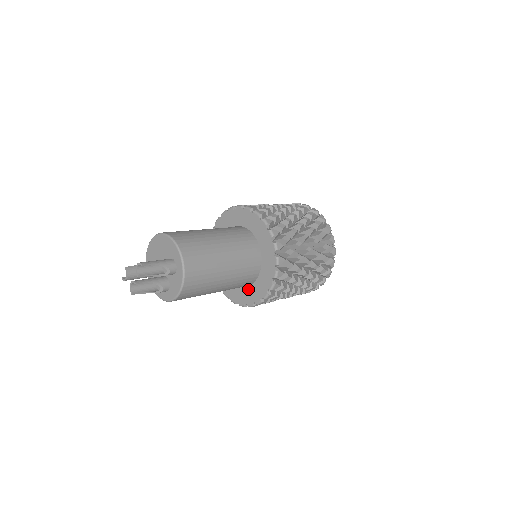
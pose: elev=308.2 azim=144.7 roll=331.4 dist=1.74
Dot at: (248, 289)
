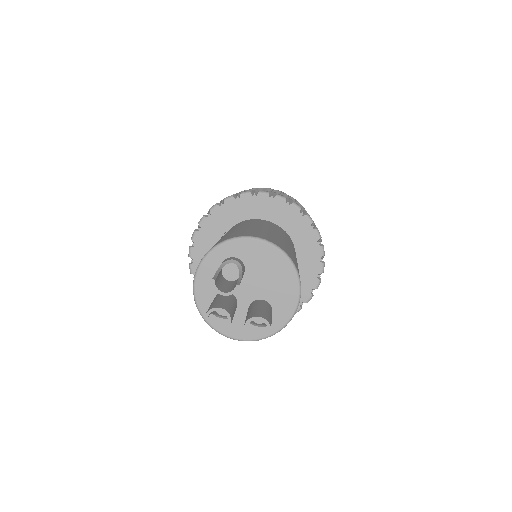
Dot at: occluded
